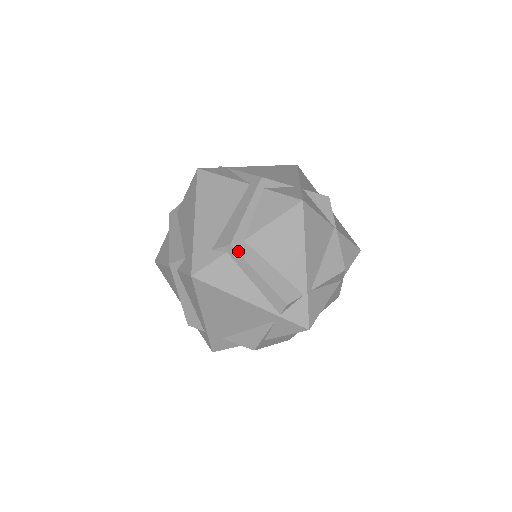
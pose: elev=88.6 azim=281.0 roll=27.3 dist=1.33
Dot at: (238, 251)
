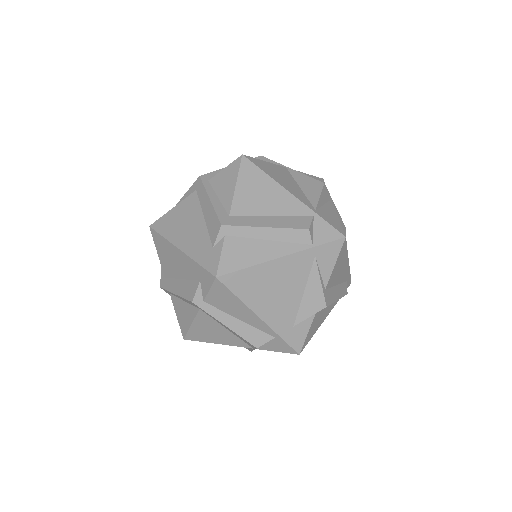
Dot at: (232, 225)
